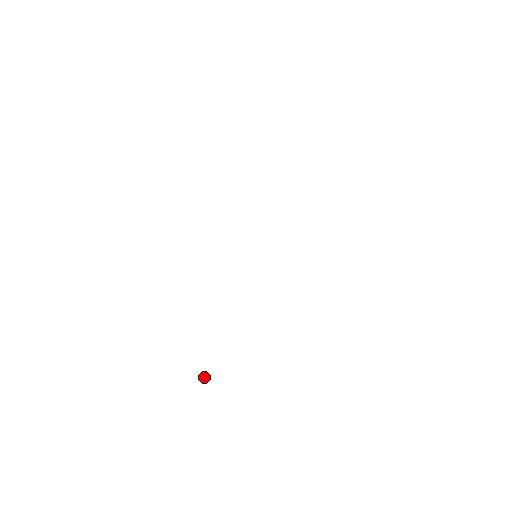
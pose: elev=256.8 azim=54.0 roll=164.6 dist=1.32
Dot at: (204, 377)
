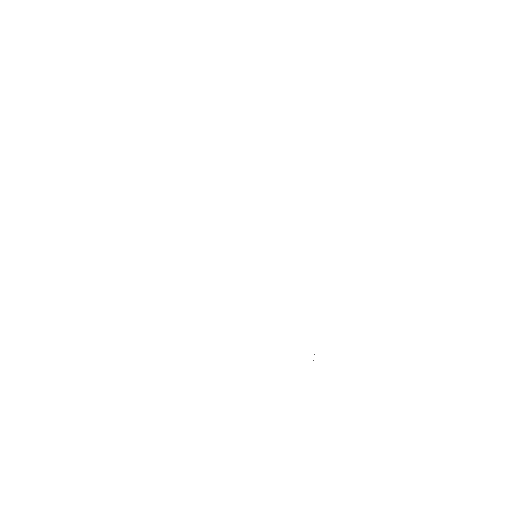
Dot at: (313, 360)
